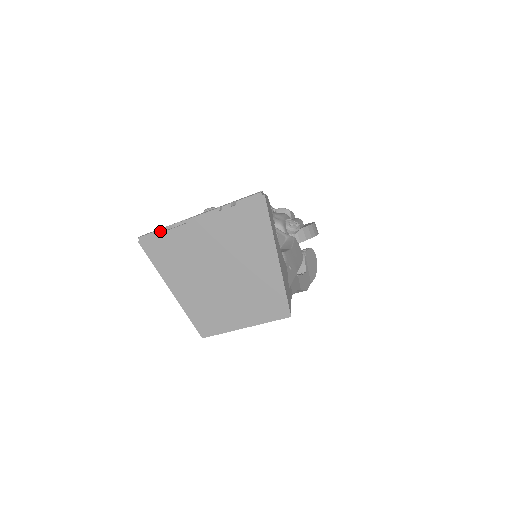
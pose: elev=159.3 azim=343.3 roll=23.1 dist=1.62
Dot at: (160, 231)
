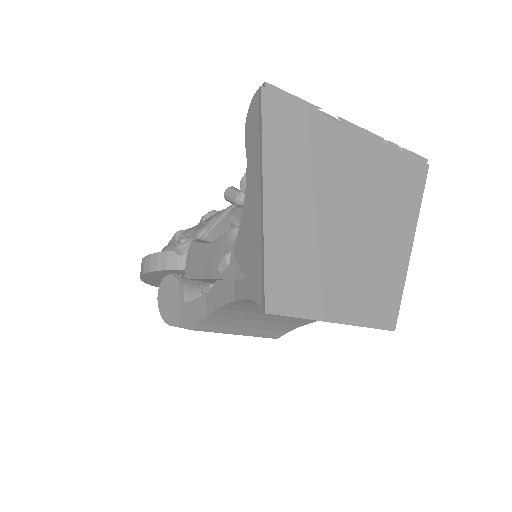
Dot at: (304, 102)
